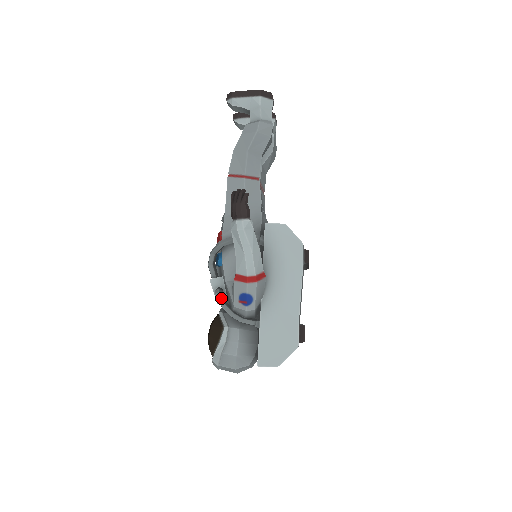
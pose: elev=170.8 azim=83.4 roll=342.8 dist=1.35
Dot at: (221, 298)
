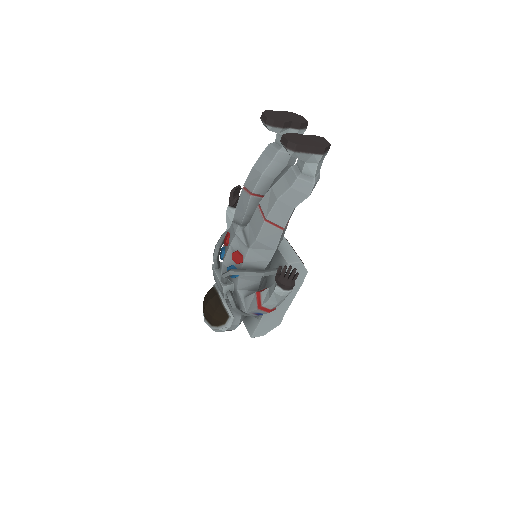
Dot at: (234, 304)
